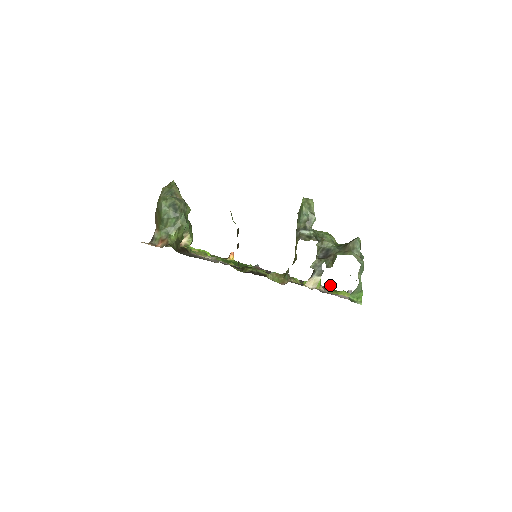
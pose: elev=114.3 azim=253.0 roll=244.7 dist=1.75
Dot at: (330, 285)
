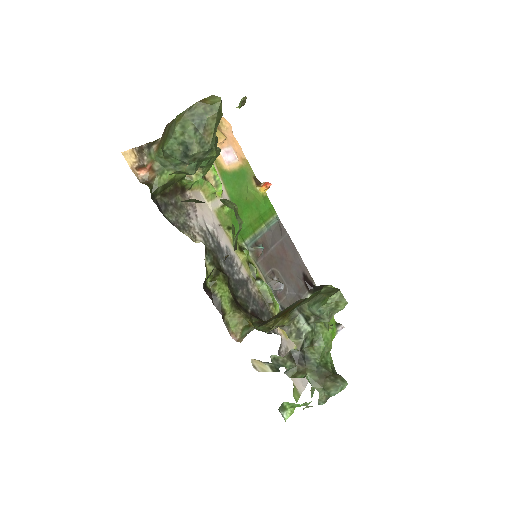
Dot at: occluded
